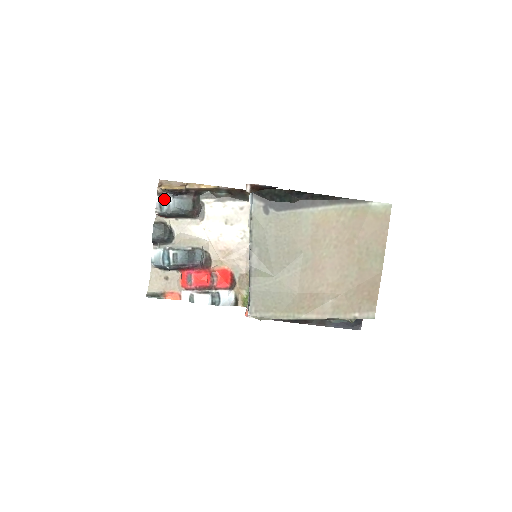
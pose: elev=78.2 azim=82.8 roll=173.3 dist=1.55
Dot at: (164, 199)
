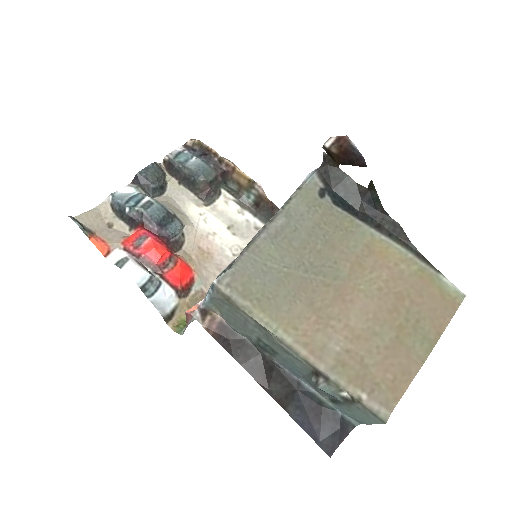
Dot at: (187, 152)
